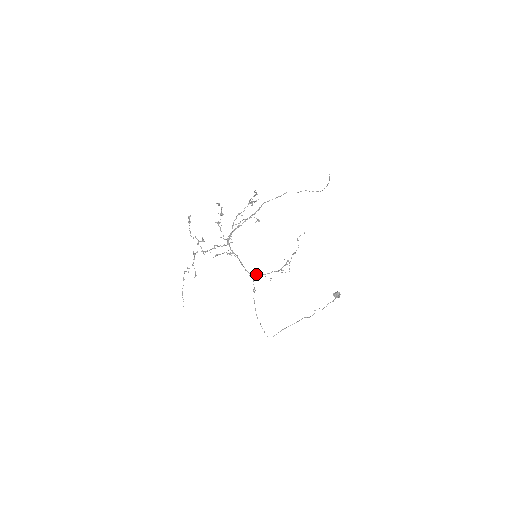
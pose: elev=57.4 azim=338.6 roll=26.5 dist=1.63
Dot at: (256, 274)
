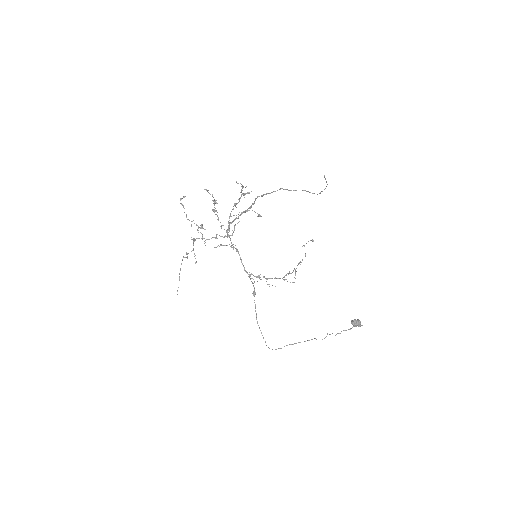
Dot at: (256, 276)
